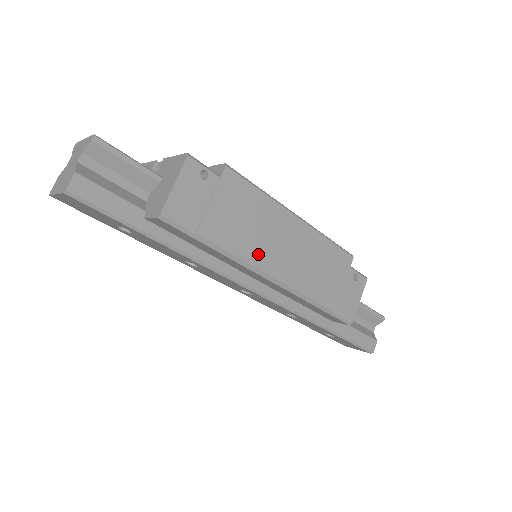
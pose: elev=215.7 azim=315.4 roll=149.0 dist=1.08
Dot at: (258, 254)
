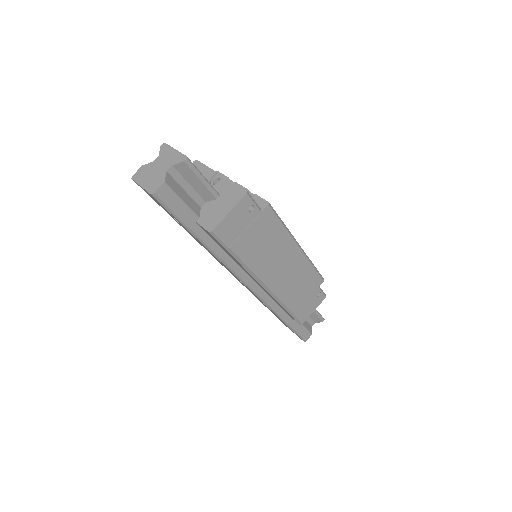
Dot at: (263, 268)
